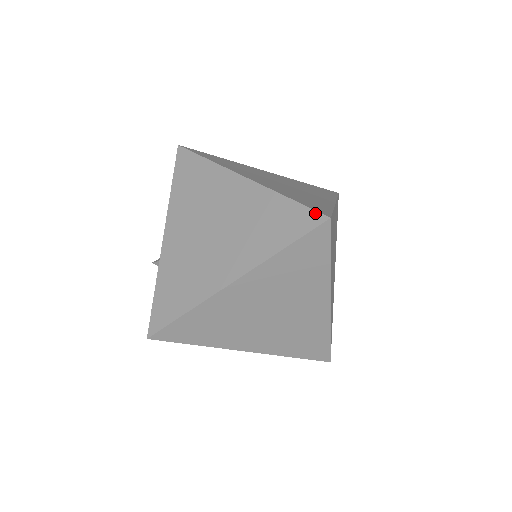
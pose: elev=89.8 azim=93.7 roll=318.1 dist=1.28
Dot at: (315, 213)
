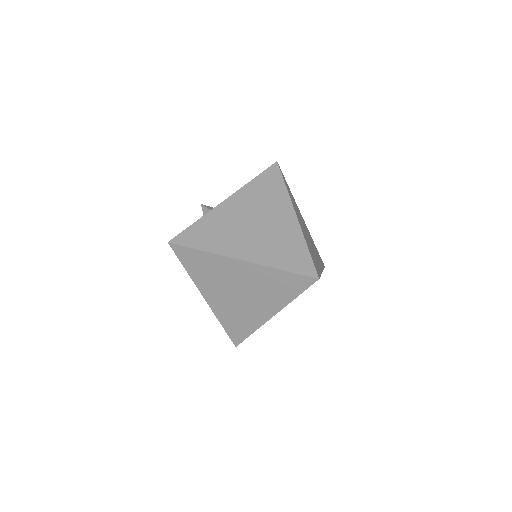
Dot at: (314, 269)
